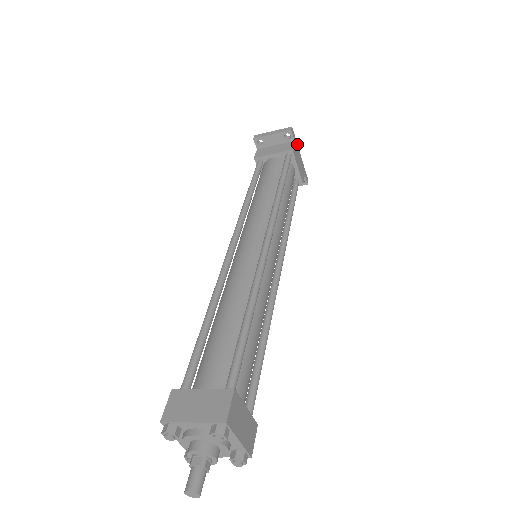
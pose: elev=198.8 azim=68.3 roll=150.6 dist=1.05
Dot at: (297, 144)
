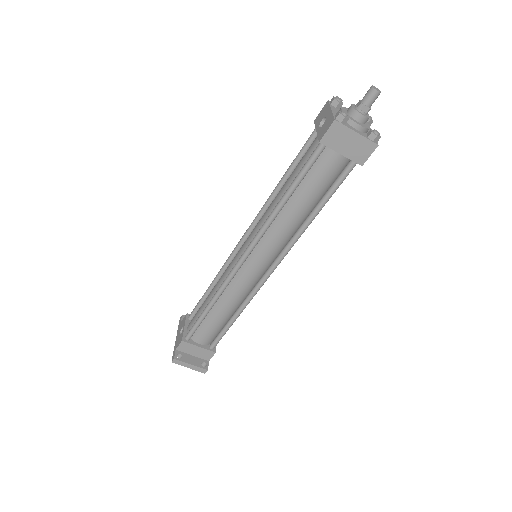
Dot at: occluded
